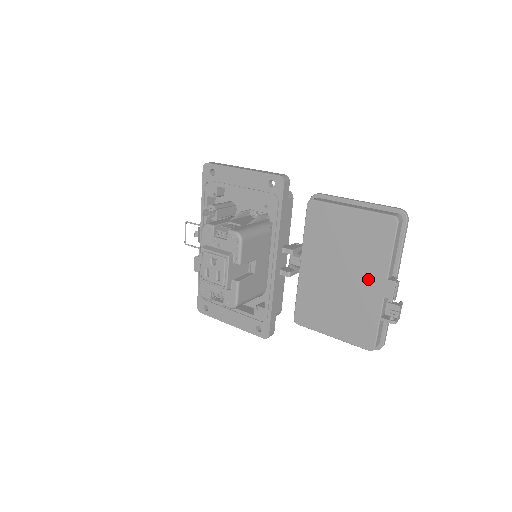
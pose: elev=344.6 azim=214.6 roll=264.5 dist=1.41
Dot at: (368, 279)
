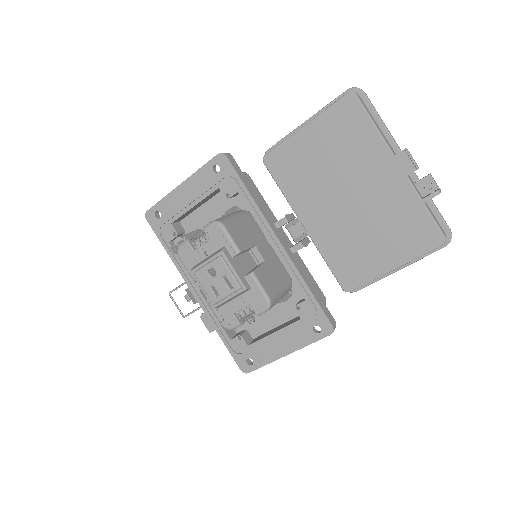
Dot at: (376, 174)
